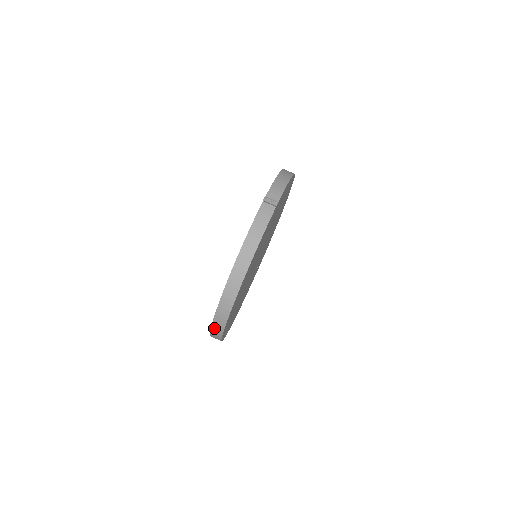
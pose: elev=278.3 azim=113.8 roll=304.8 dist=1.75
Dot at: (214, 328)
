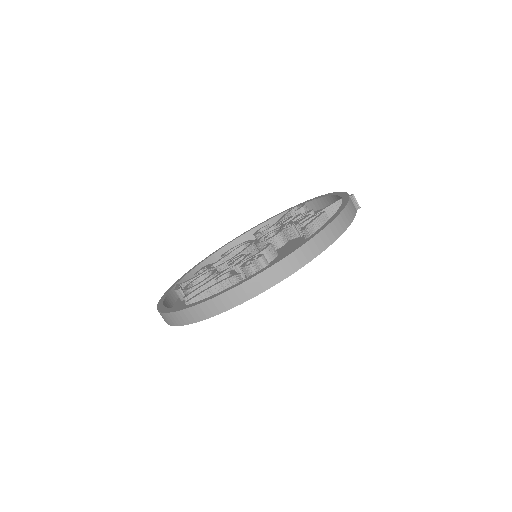
Dot at: (238, 290)
